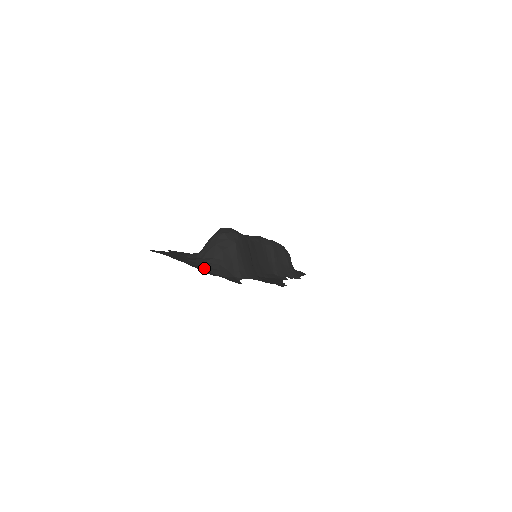
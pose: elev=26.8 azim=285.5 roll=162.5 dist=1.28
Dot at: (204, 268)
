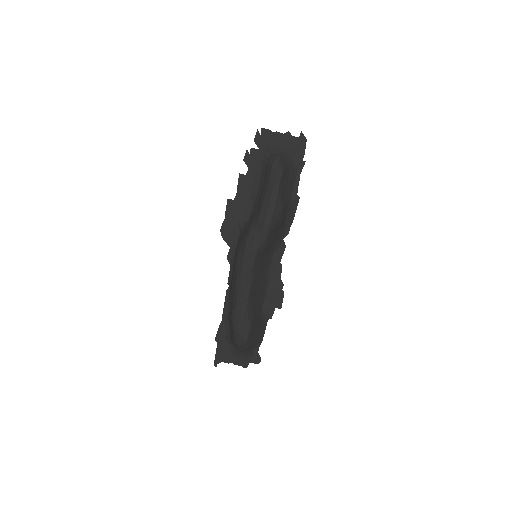
Dot at: (240, 359)
